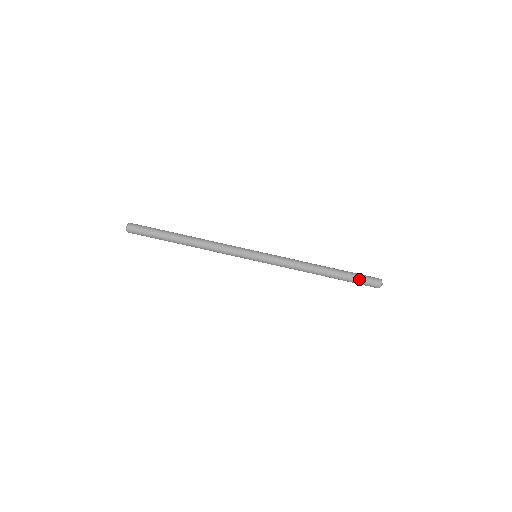
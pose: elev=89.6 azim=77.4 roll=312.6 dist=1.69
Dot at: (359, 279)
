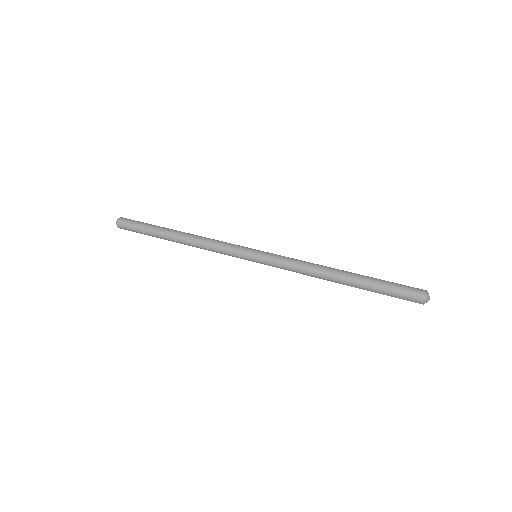
Dot at: (394, 283)
